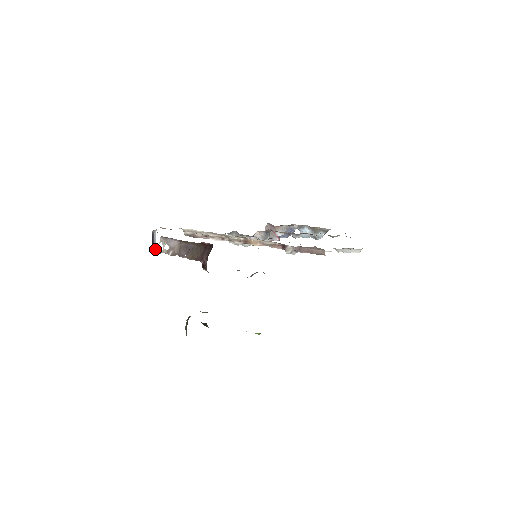
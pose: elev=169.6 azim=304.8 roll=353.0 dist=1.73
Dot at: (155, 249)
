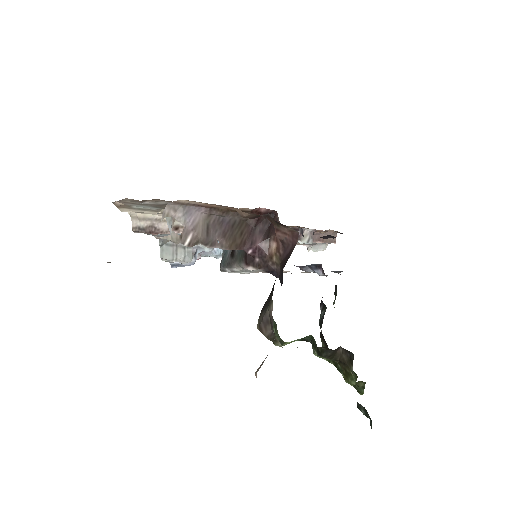
Dot at: occluded
